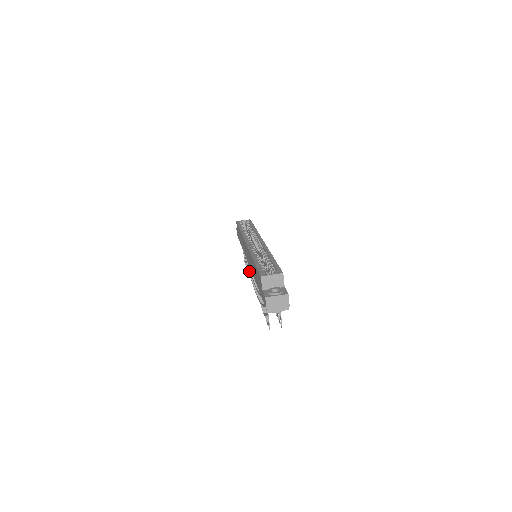
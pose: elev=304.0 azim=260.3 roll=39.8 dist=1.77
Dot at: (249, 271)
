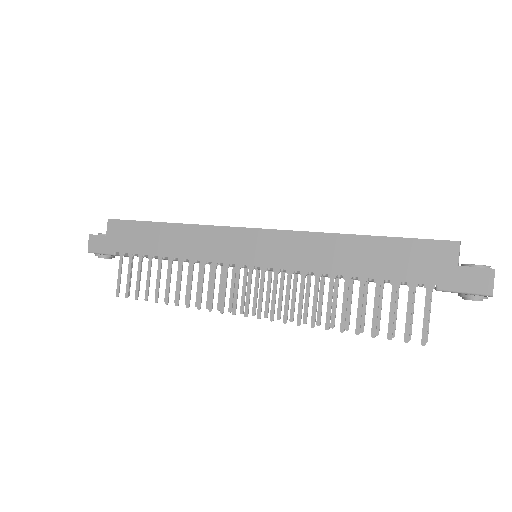
Dot at: (190, 295)
